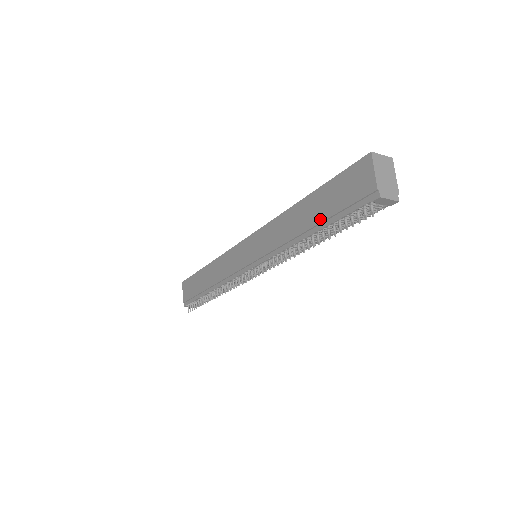
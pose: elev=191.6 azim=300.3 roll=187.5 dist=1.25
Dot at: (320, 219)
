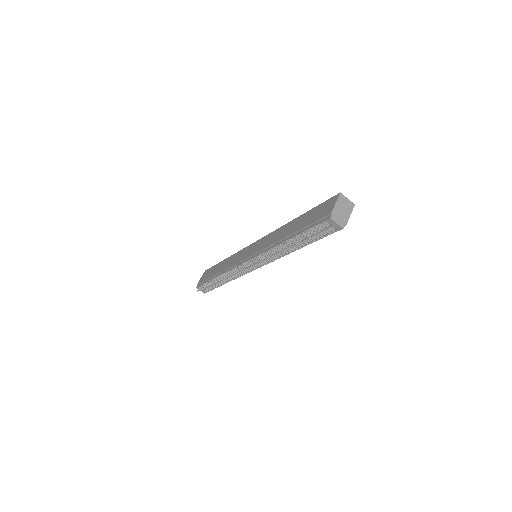
Dot at: (297, 229)
